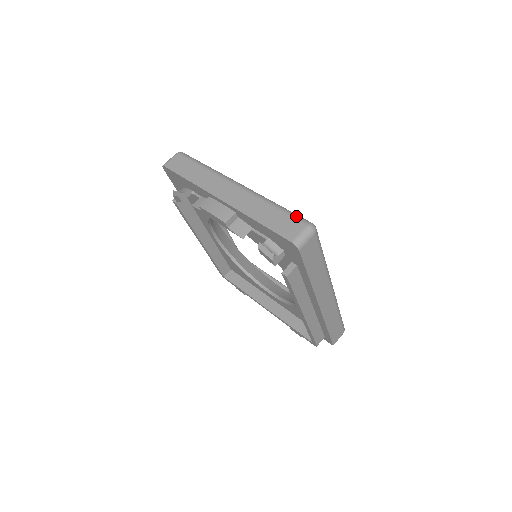
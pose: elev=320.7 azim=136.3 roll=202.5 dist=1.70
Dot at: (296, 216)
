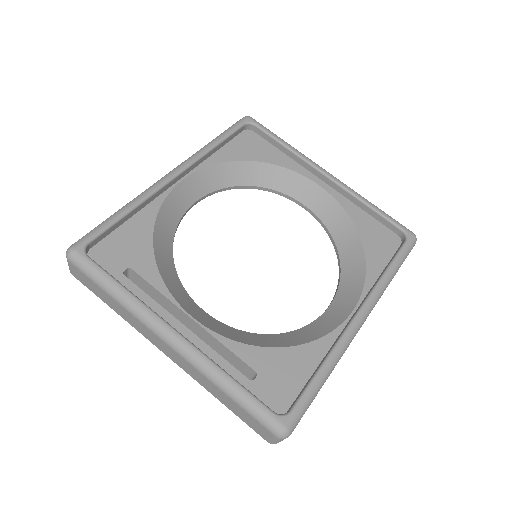
Dot at: (259, 419)
